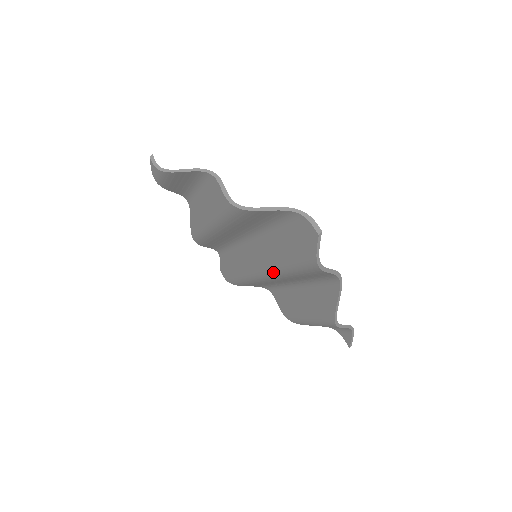
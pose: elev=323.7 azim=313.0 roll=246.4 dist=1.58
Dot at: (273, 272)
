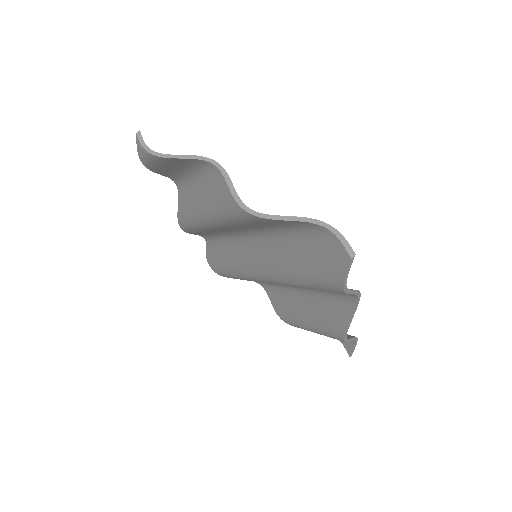
Dot at: (278, 279)
